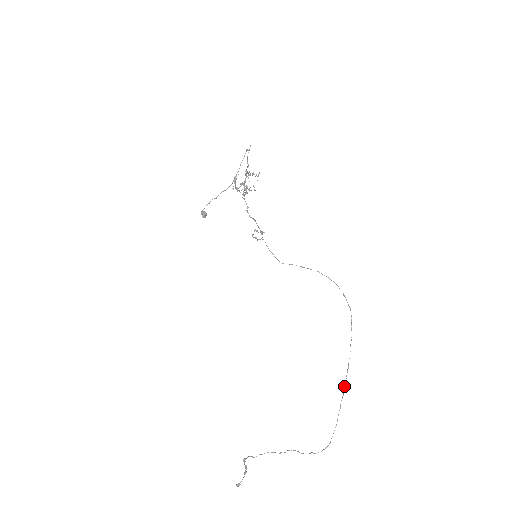
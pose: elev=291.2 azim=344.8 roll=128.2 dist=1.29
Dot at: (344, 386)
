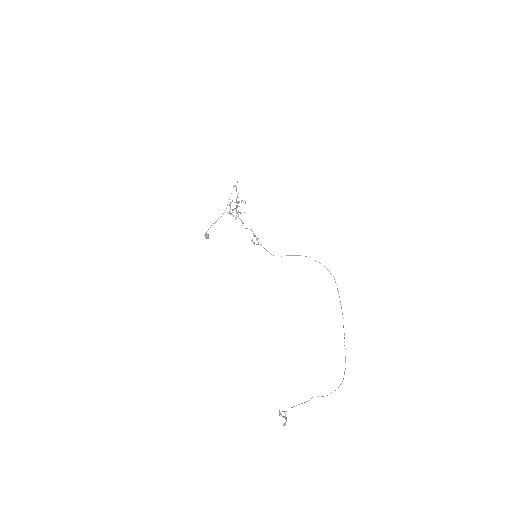
Dot at: occluded
